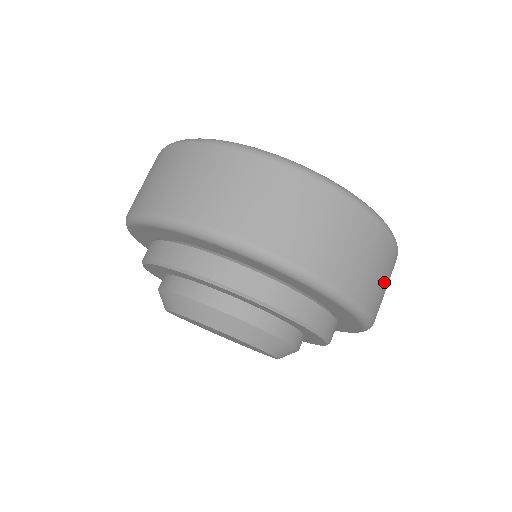
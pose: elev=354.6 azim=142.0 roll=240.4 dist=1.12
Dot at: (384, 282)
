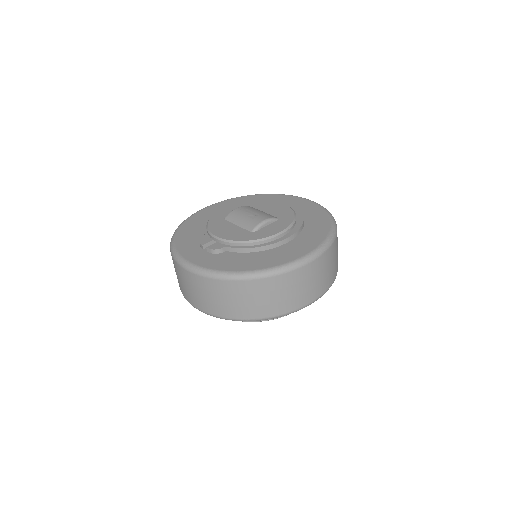
Dot at: (333, 263)
